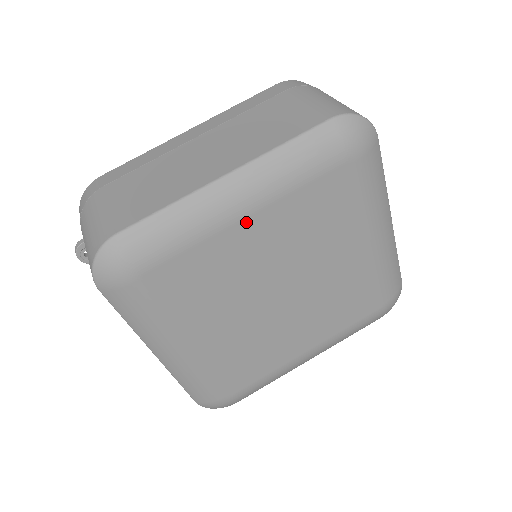
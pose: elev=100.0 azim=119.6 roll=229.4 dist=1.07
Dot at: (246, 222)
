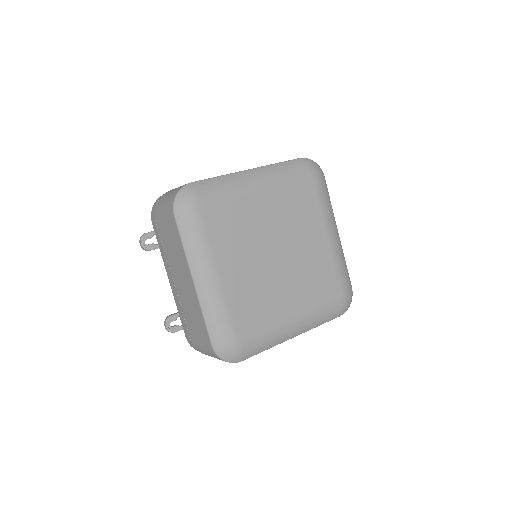
Dot at: (259, 194)
